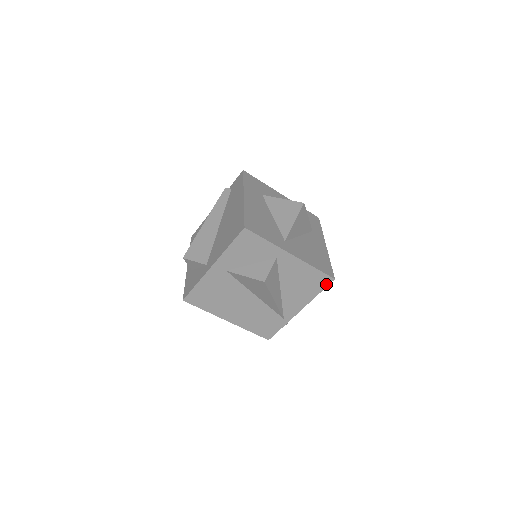
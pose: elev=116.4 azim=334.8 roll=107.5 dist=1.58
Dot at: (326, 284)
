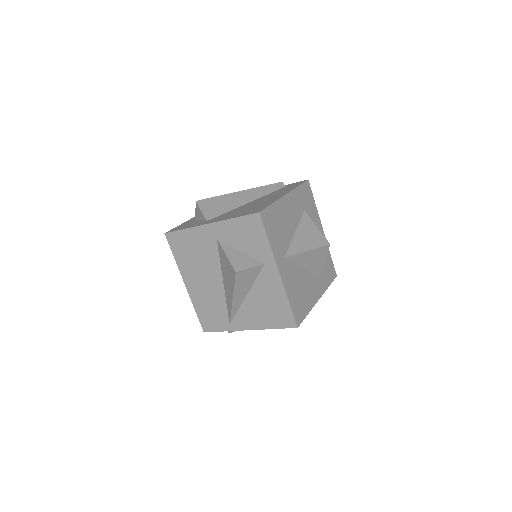
Dot at: (287, 325)
